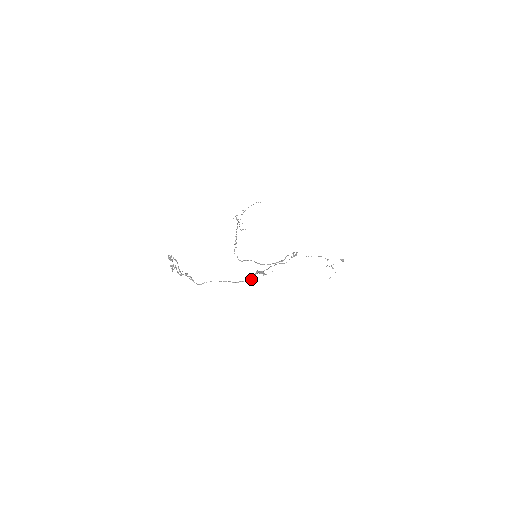
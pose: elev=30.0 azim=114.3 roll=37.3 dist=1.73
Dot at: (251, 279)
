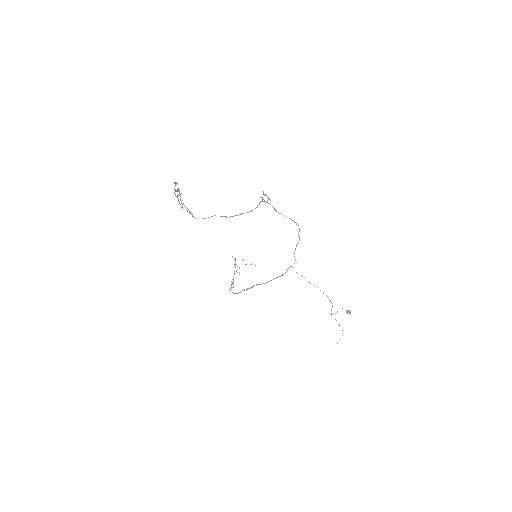
Dot at: (255, 208)
